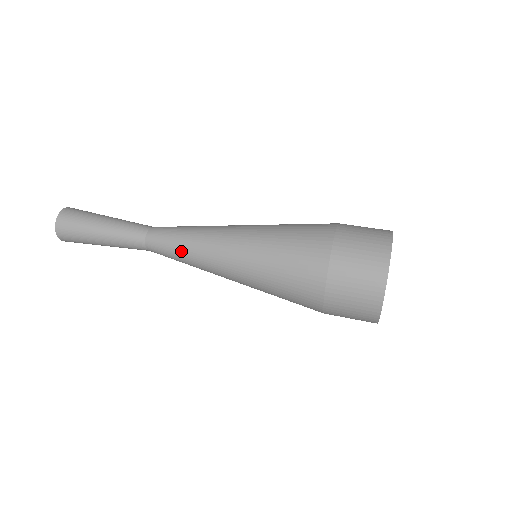
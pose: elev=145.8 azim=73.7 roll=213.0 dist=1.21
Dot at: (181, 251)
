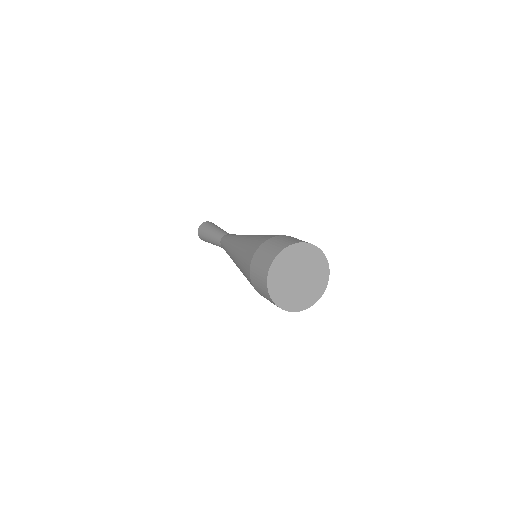
Dot at: (226, 248)
